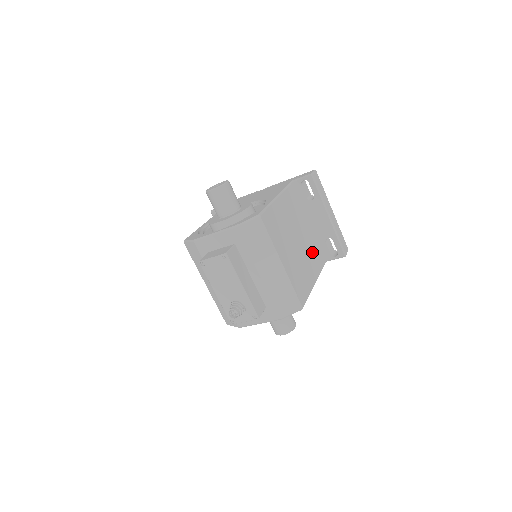
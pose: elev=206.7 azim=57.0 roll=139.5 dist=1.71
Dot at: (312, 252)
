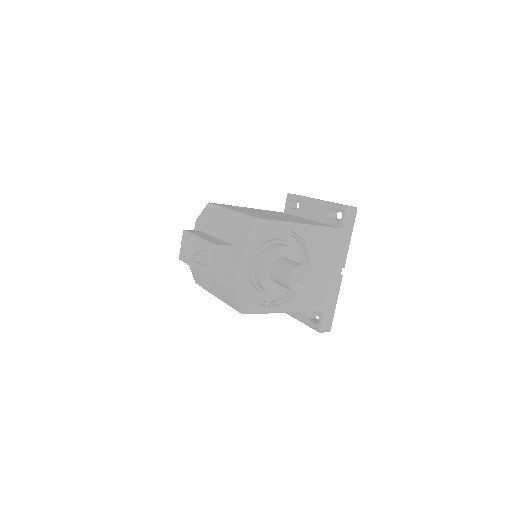
Dot at: occluded
